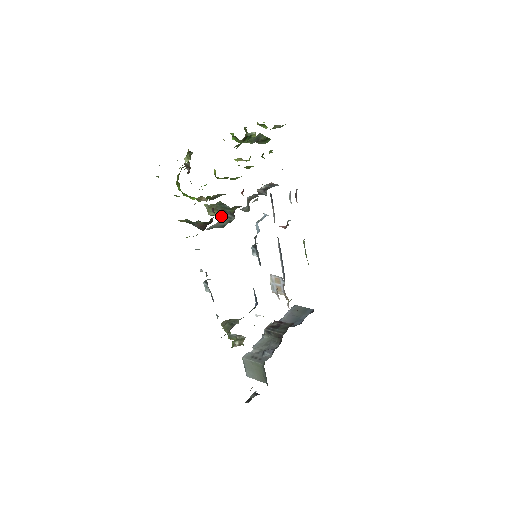
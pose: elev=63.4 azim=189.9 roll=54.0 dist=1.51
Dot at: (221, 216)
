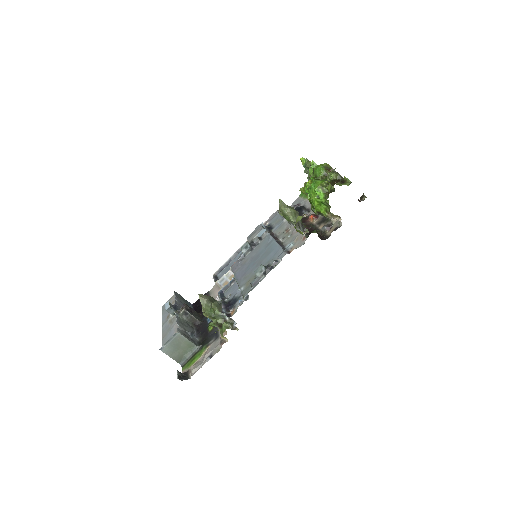
Dot at: (297, 223)
